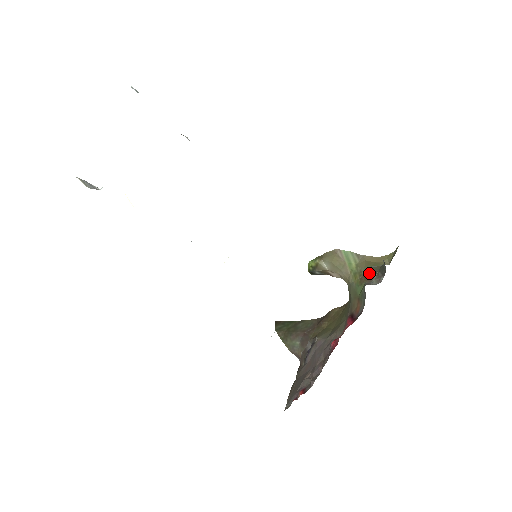
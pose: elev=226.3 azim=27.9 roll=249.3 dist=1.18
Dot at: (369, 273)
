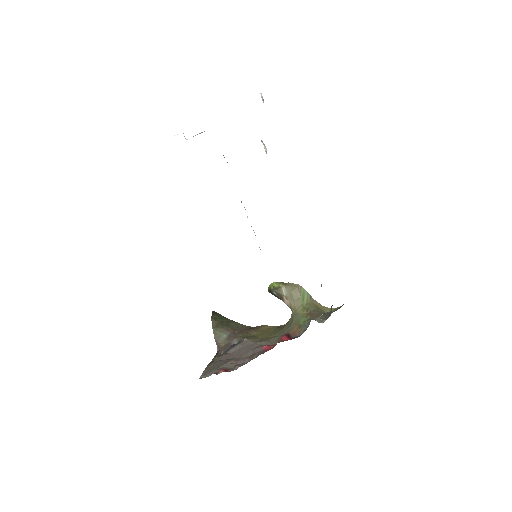
Dot at: (315, 313)
